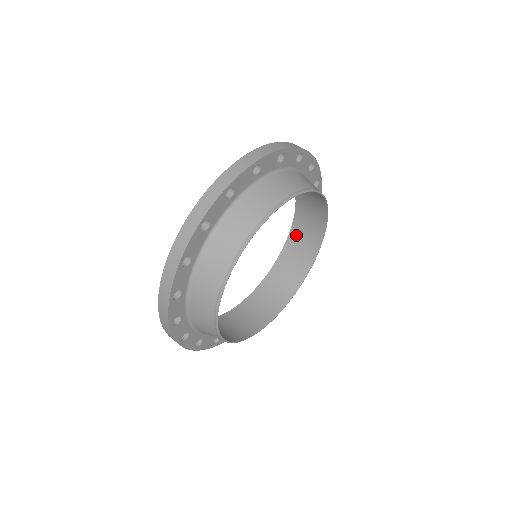
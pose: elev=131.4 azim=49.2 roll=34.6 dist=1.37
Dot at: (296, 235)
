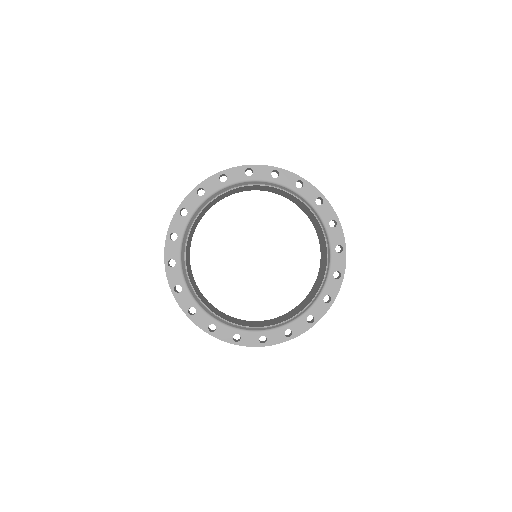
Dot at: (295, 309)
